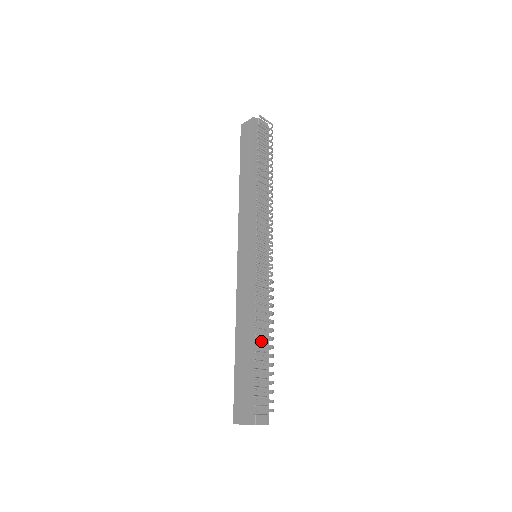
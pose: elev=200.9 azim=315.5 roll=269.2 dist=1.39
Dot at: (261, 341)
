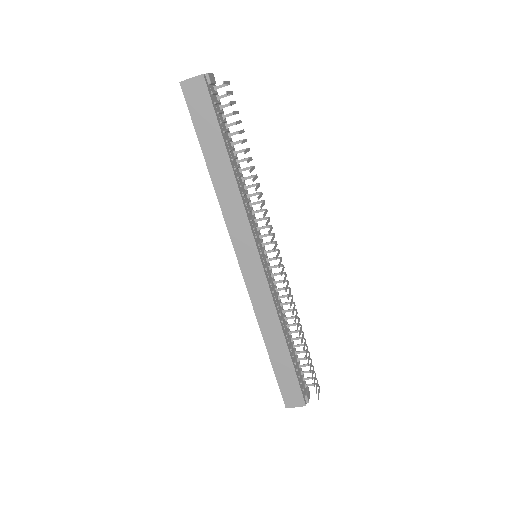
Dot at: (288, 335)
